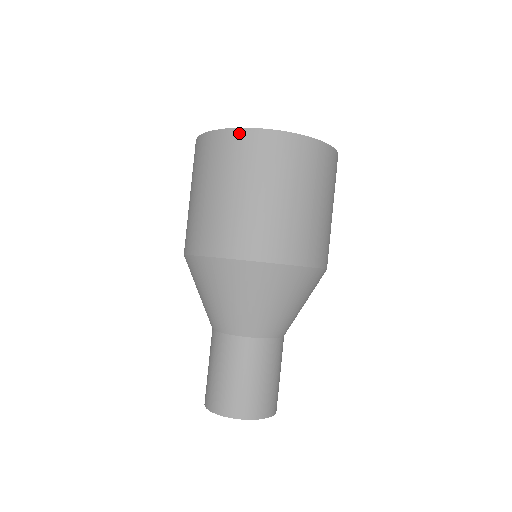
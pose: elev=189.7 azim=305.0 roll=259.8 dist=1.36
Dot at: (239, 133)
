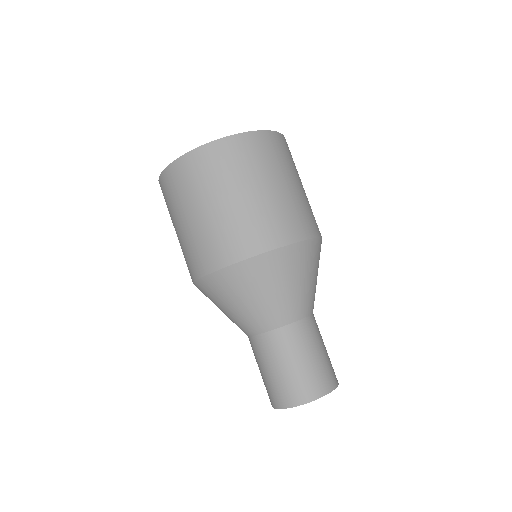
Dot at: (264, 135)
